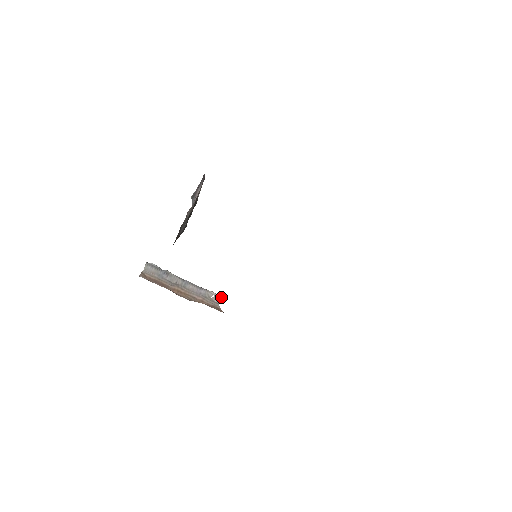
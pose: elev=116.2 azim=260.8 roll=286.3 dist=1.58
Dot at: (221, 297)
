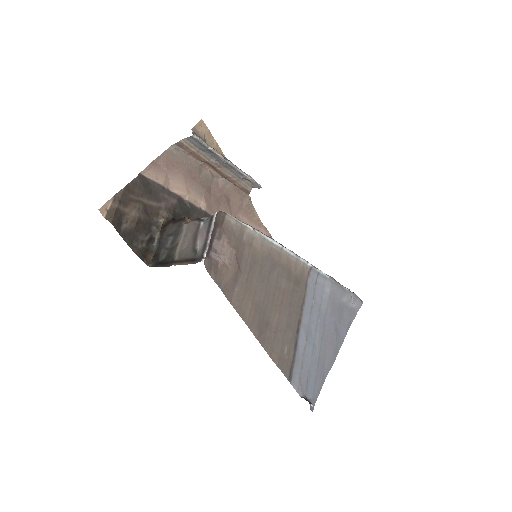
Dot at: (260, 187)
